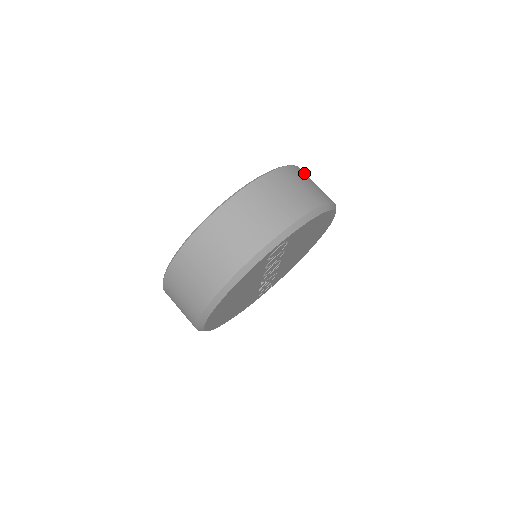
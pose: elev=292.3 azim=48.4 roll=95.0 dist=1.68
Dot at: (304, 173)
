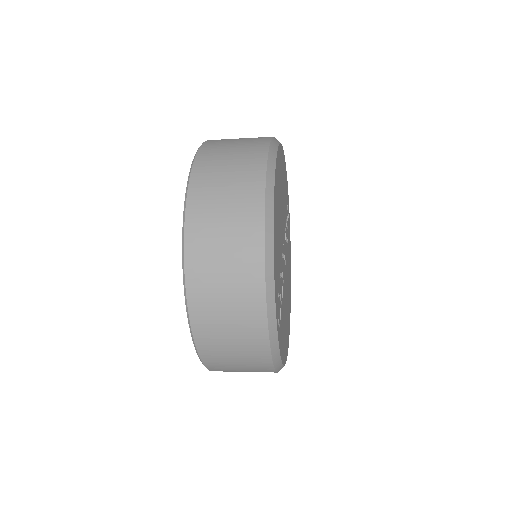
Dot at: (201, 196)
